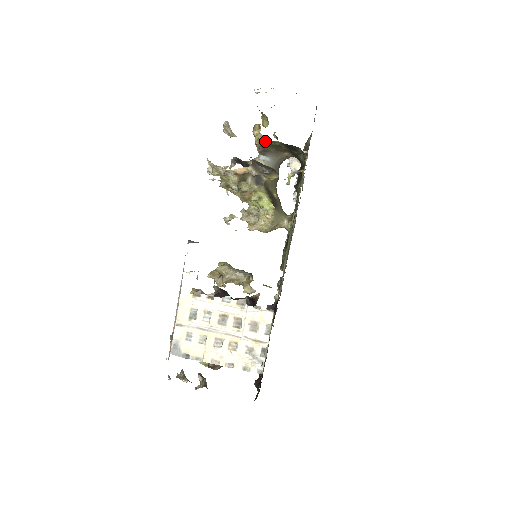
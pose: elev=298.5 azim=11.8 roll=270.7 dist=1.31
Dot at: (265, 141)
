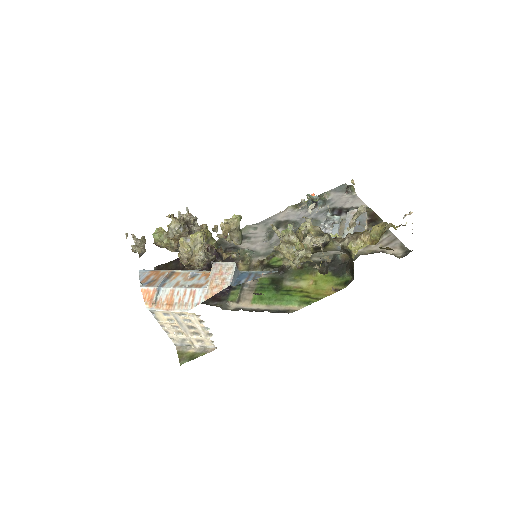
Dot at: (352, 256)
